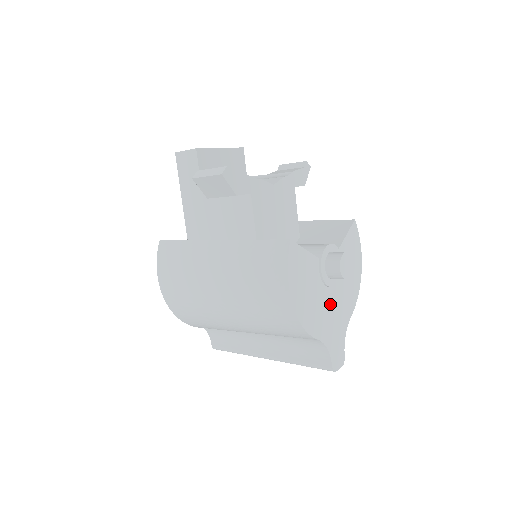
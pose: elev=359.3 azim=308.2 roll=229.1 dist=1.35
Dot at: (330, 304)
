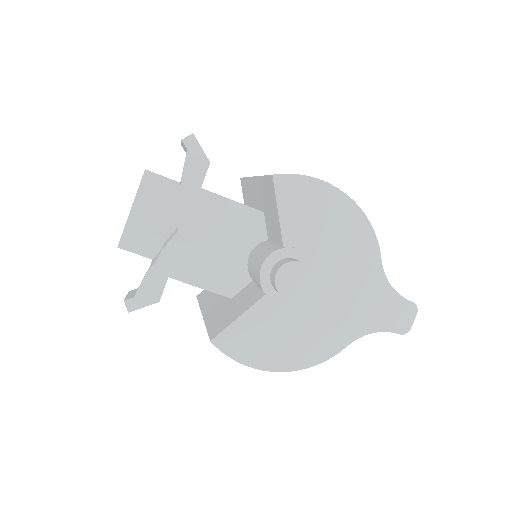
Dot at: (331, 299)
